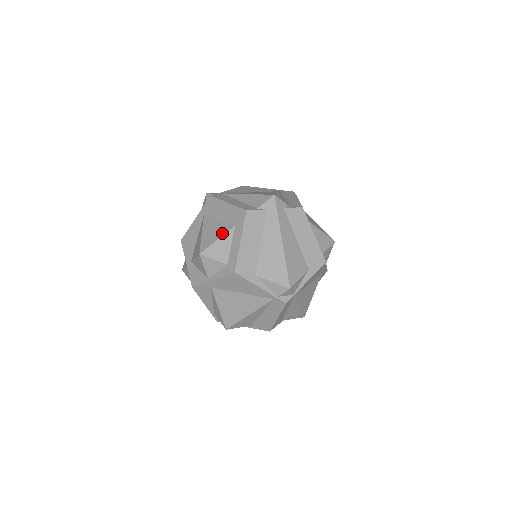
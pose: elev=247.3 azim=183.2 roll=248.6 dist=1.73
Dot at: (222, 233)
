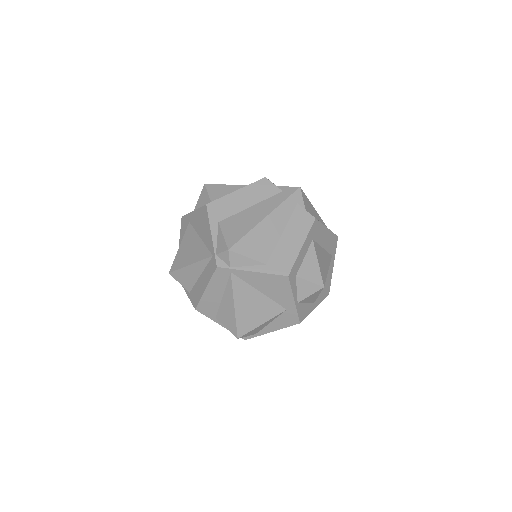
Dot at: occluded
